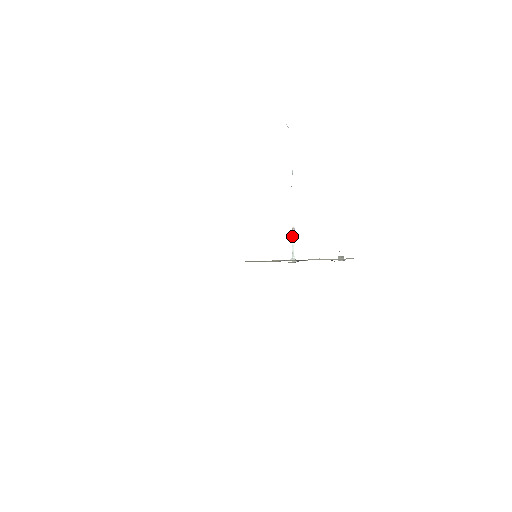
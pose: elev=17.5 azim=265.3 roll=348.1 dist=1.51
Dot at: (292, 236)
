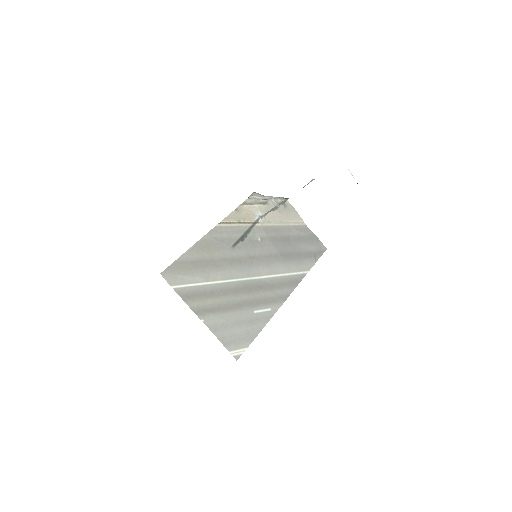
Dot at: occluded
